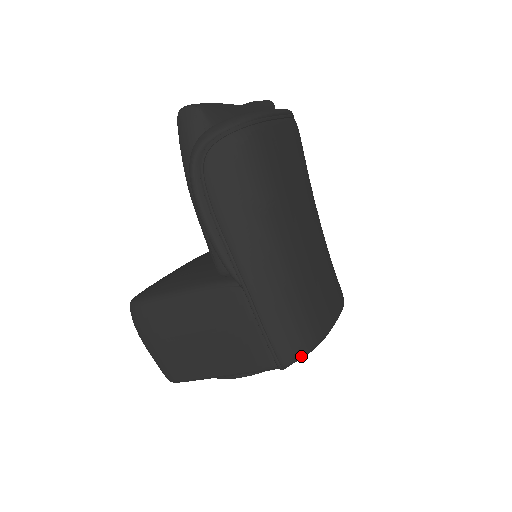
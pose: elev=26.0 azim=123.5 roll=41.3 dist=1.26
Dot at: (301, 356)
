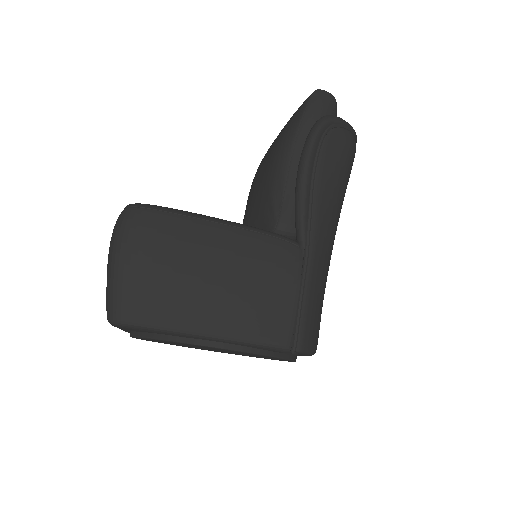
Dot at: (311, 350)
